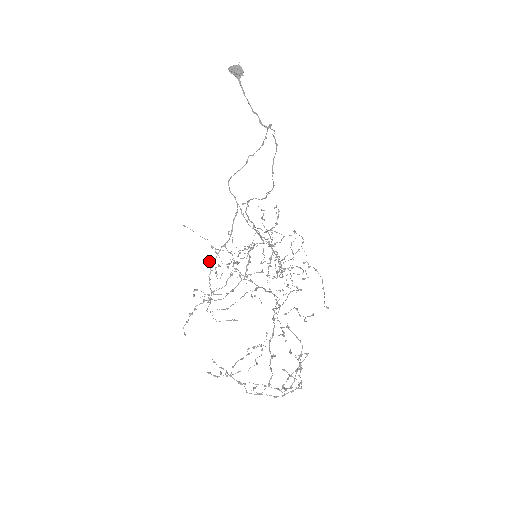
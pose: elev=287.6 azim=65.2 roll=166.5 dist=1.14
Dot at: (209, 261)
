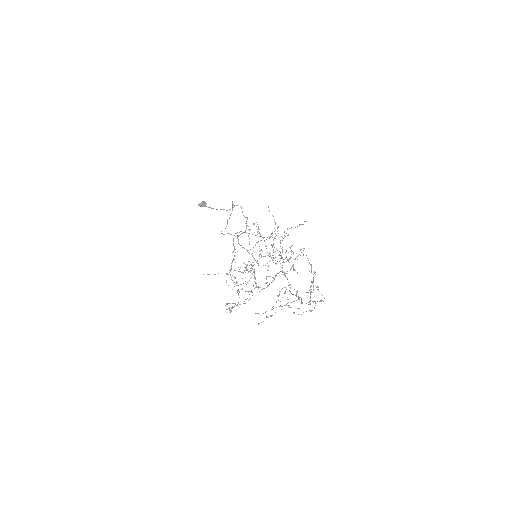
Dot at: occluded
